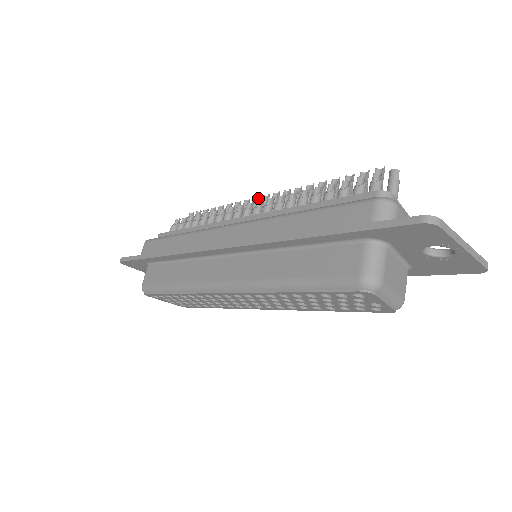
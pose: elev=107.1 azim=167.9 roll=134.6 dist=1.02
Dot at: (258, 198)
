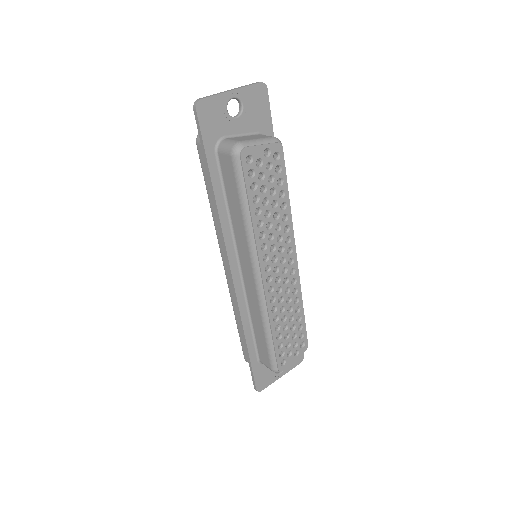
Dot at: occluded
